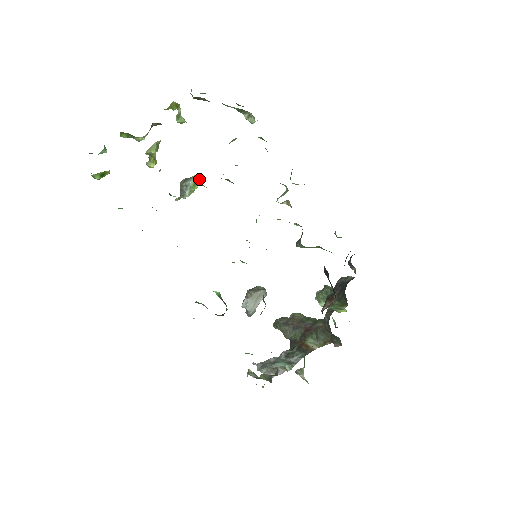
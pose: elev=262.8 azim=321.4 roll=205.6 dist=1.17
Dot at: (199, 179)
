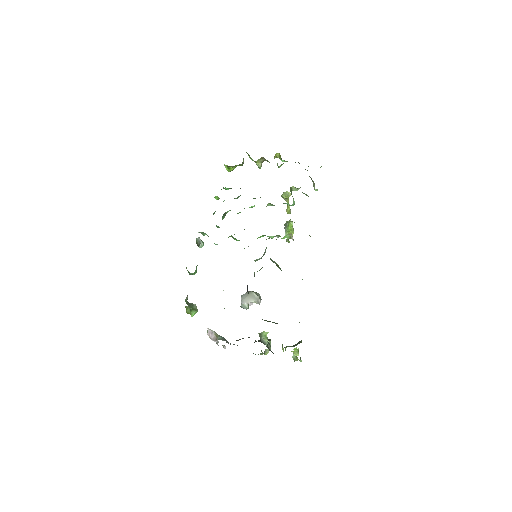
Dot at: (292, 223)
